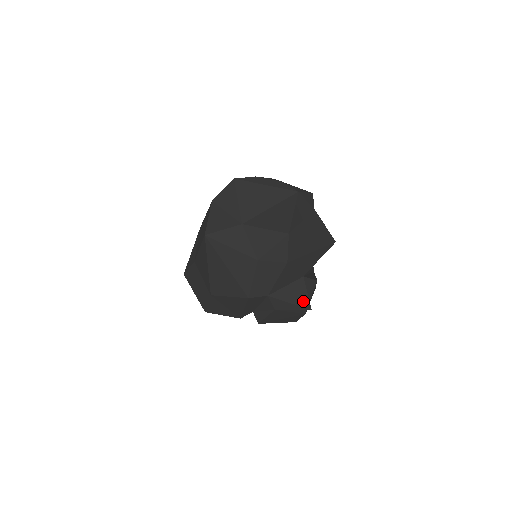
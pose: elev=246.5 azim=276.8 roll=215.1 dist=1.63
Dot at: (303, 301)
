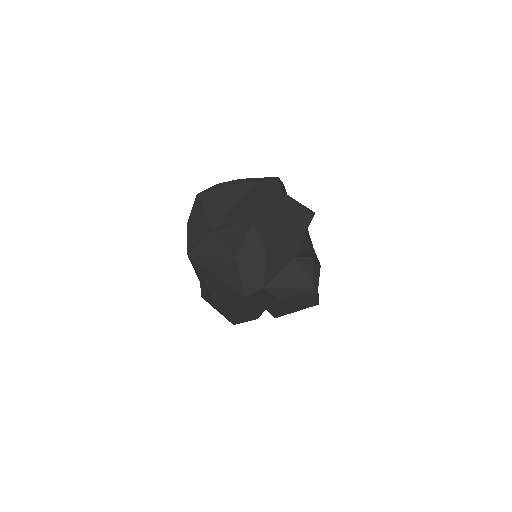
Dot at: (303, 281)
